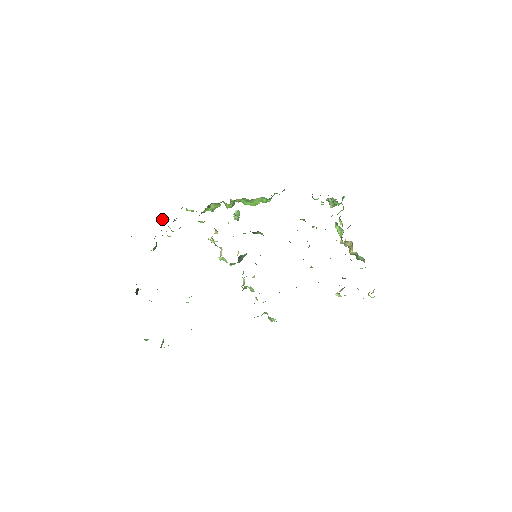
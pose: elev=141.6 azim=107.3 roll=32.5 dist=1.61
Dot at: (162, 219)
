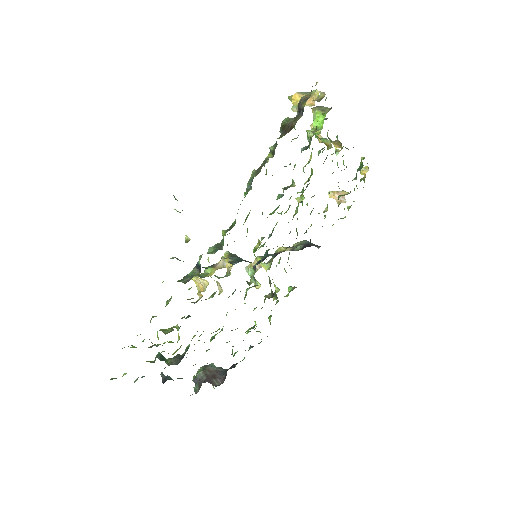
Dot at: occluded
